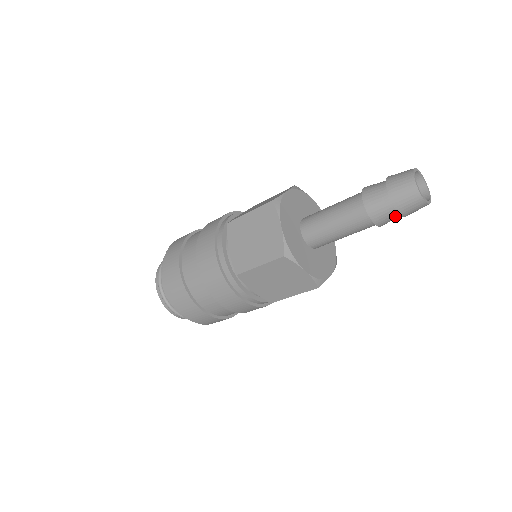
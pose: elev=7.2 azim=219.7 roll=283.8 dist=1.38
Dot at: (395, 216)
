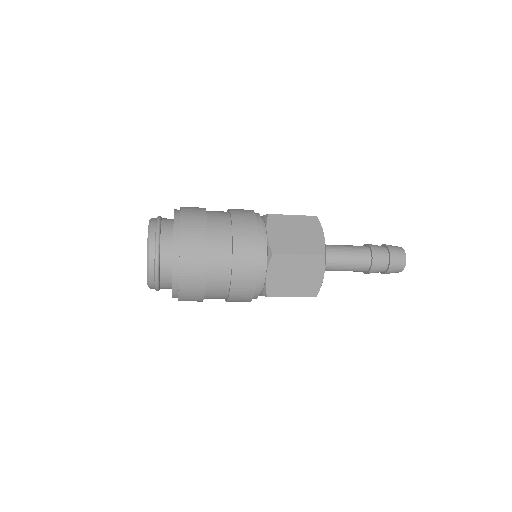
Dot at: occluded
